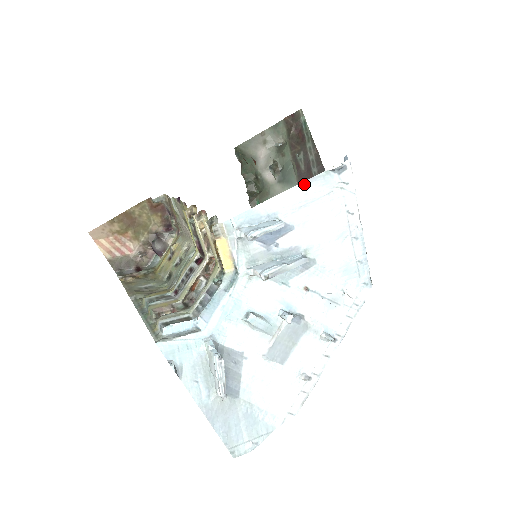
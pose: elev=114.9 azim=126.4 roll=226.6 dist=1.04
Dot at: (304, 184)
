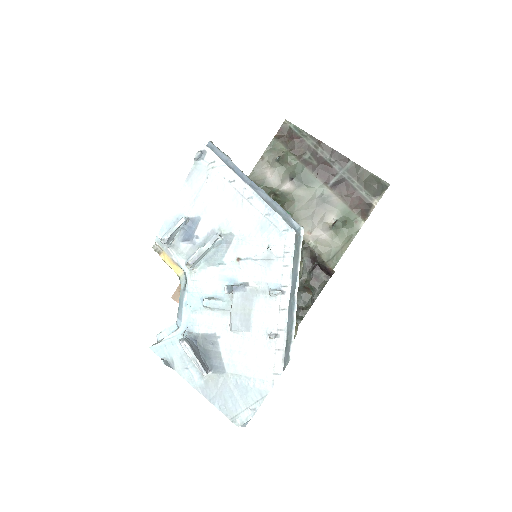
Dot at: (187, 182)
